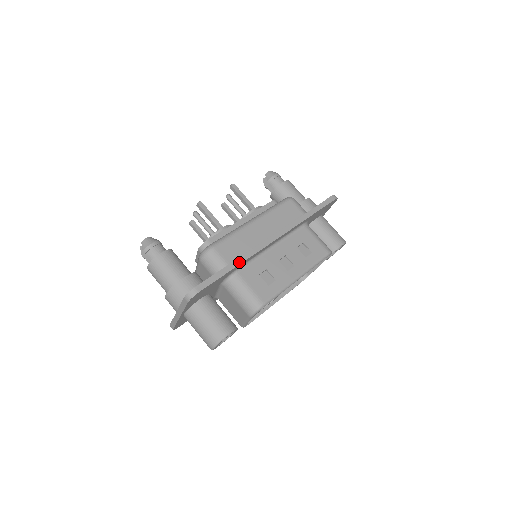
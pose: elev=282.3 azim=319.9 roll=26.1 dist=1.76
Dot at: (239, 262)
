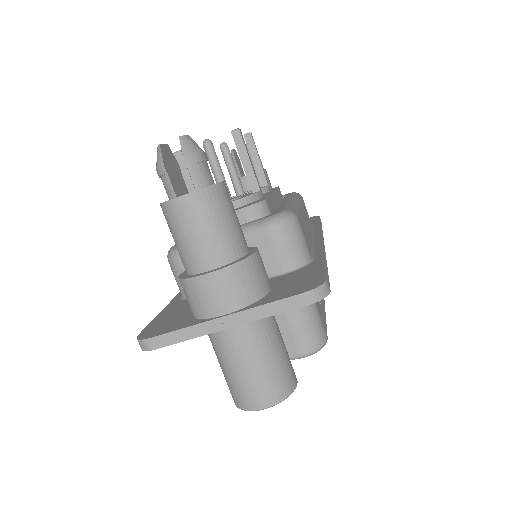
Dot at: occluded
